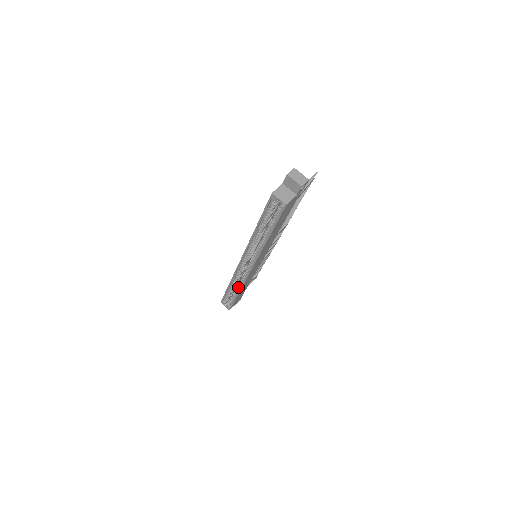
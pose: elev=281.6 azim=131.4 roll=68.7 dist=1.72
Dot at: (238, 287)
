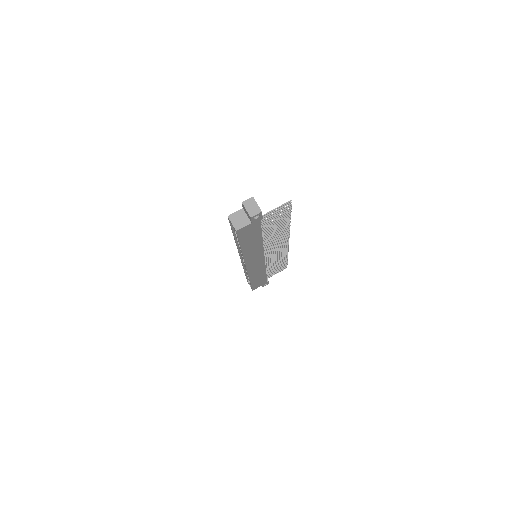
Dot at: occluded
